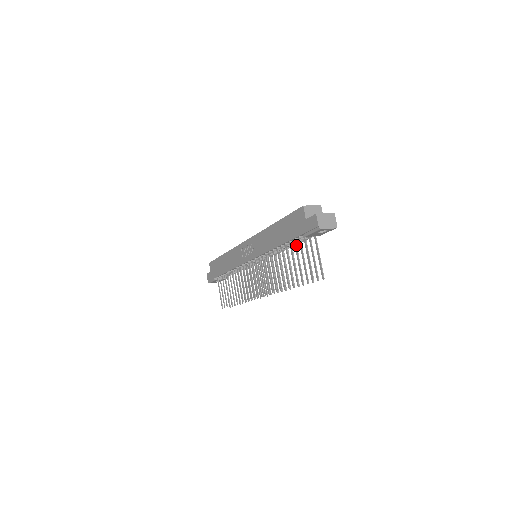
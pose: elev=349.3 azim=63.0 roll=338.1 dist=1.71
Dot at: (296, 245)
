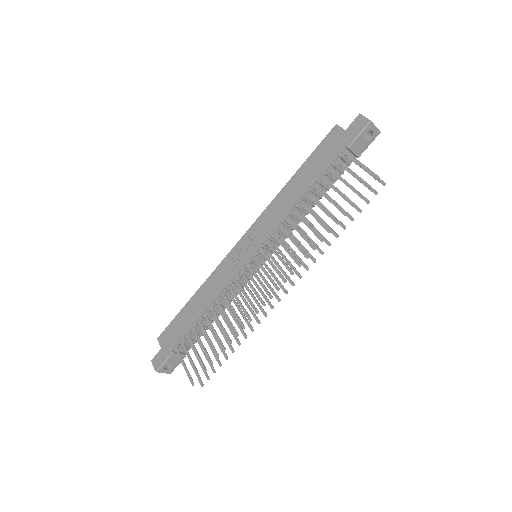
Dot at: occluded
